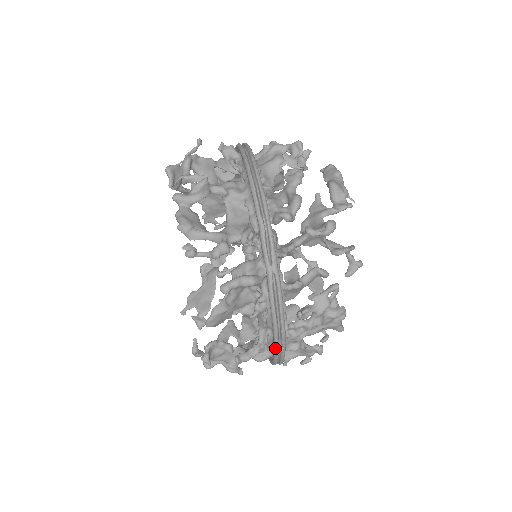
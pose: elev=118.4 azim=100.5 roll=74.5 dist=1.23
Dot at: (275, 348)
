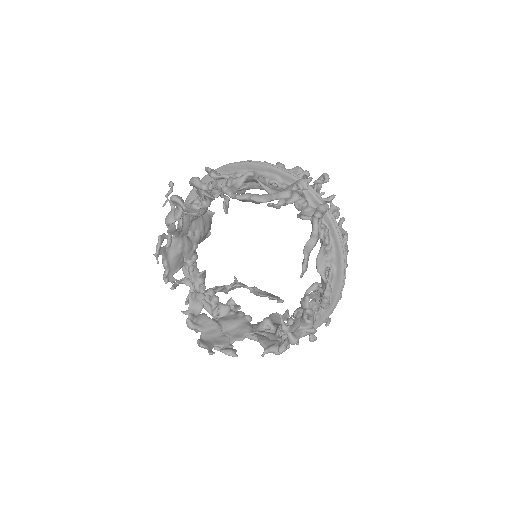
Dot at: (343, 273)
